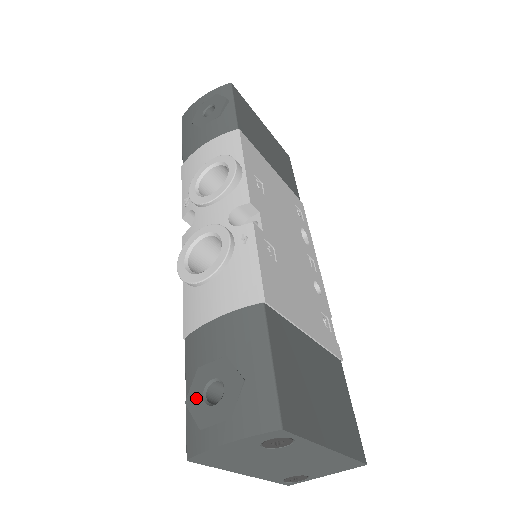
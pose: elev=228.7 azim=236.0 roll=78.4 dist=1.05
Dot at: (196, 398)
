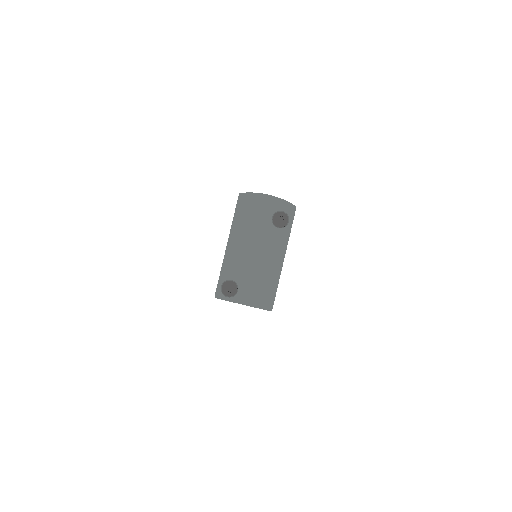
Dot at: occluded
